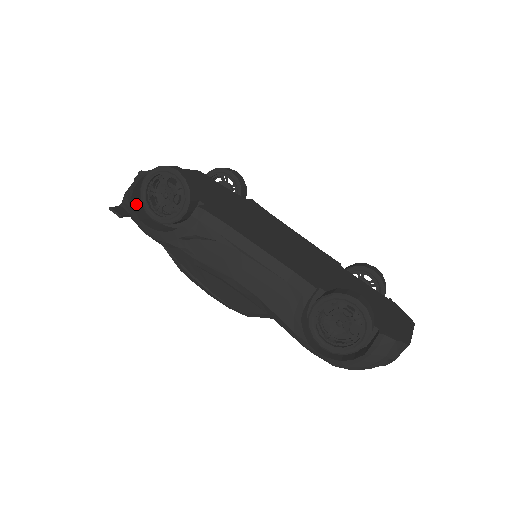
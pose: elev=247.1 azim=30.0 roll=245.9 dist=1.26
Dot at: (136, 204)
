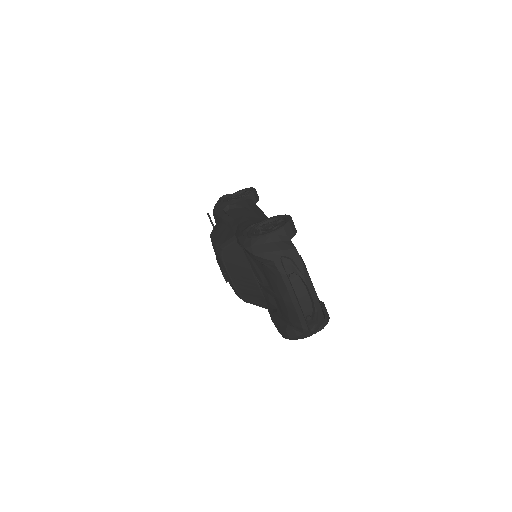
Dot at: occluded
